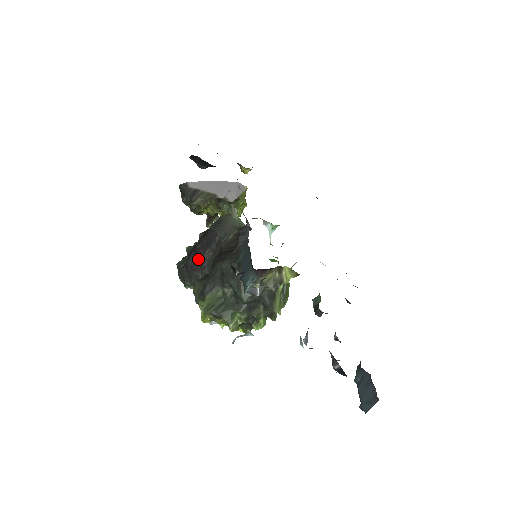
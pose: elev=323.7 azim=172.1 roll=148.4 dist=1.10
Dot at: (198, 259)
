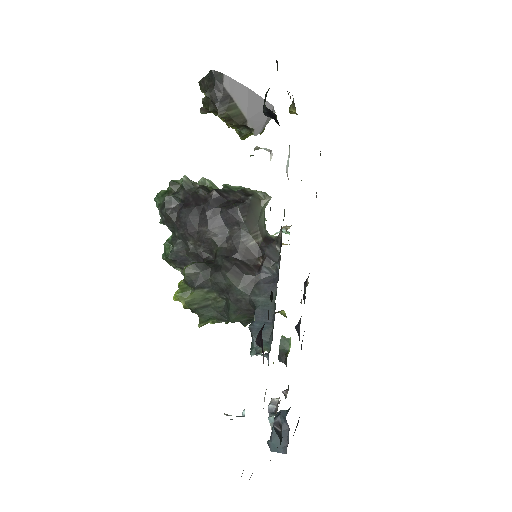
Dot at: (200, 226)
